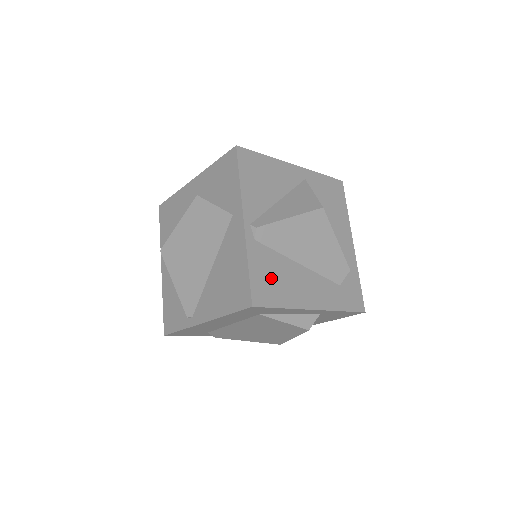
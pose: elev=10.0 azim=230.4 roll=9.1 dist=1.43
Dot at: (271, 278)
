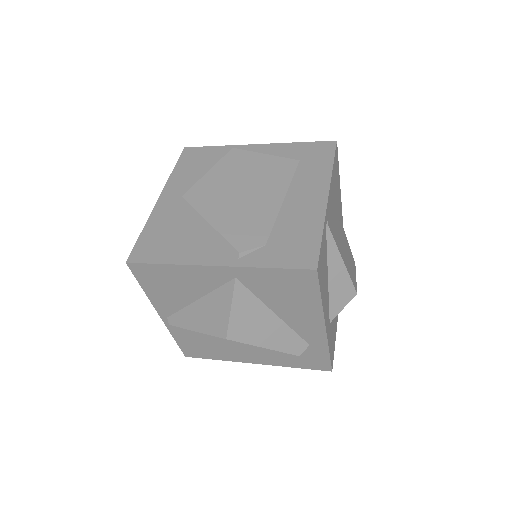
Dot at: (200, 346)
